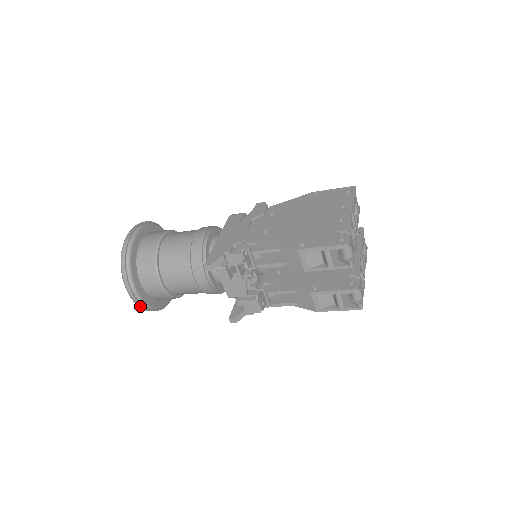
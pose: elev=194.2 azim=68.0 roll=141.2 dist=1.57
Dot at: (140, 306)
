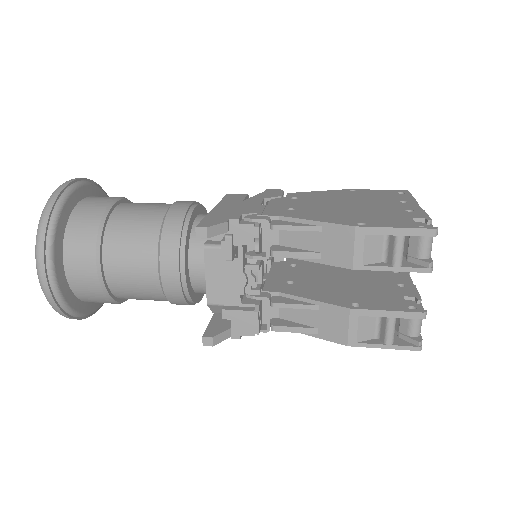
Dot at: (50, 298)
